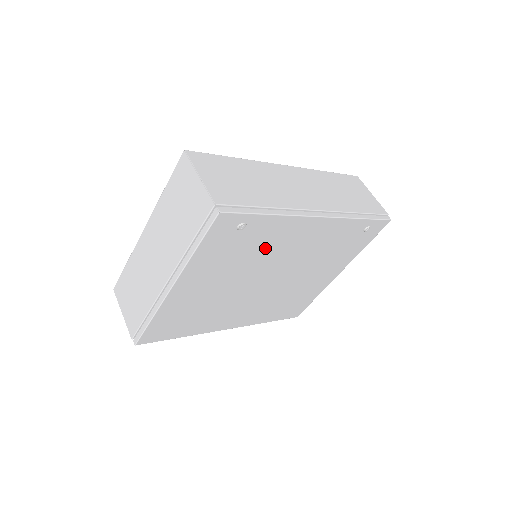
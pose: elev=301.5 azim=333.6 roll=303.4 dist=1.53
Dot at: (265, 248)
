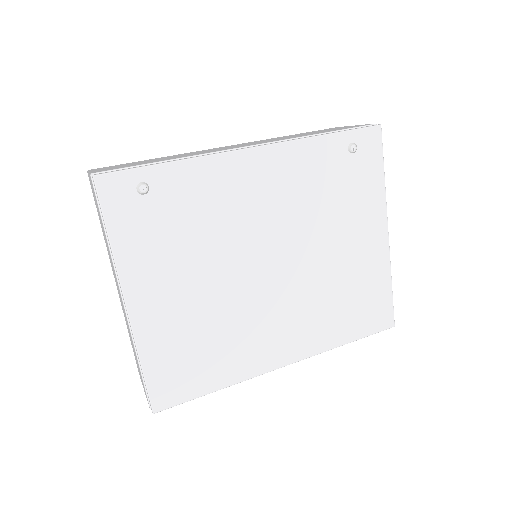
Dot at: (211, 214)
